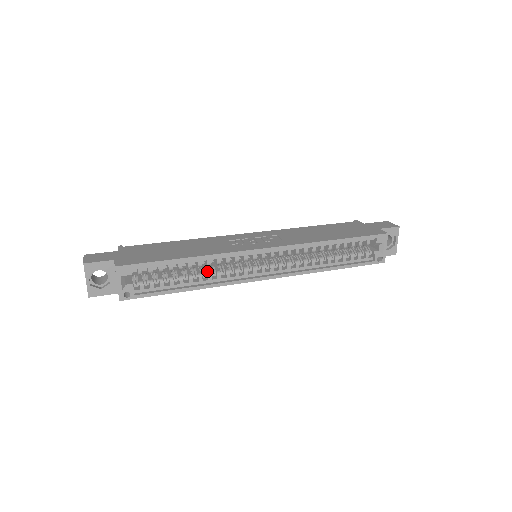
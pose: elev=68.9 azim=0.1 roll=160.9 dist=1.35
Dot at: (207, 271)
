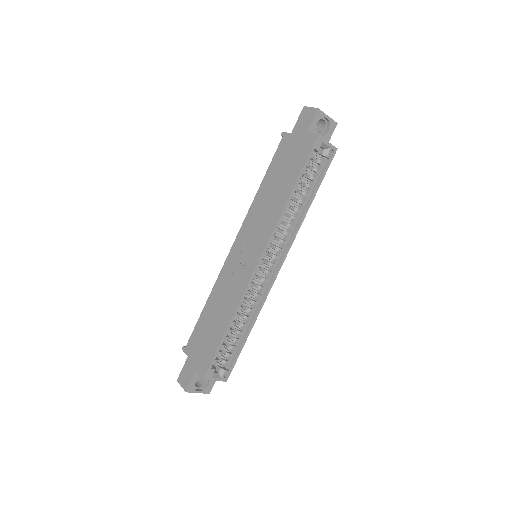
Dot at: (245, 309)
